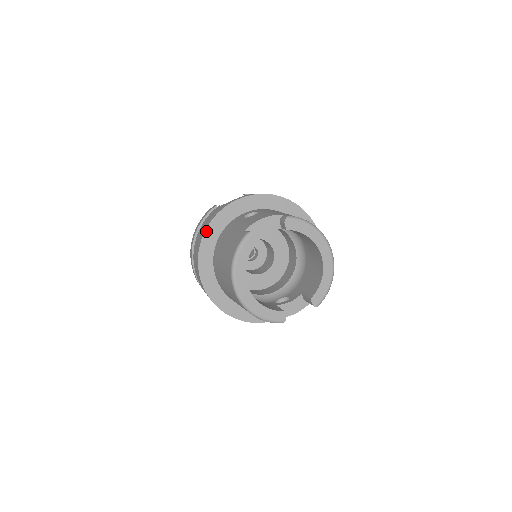
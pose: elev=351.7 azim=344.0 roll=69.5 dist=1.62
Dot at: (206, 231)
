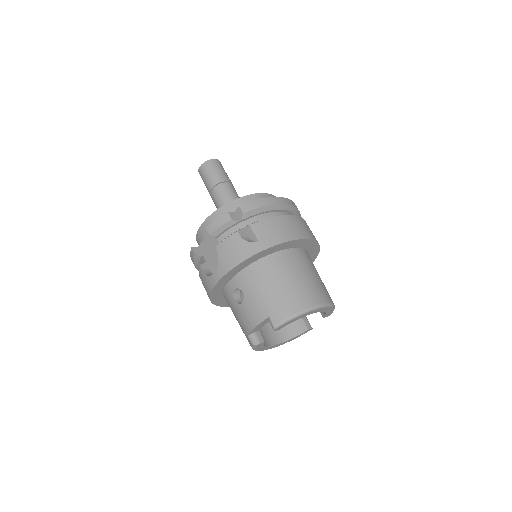
Dot at: (212, 302)
